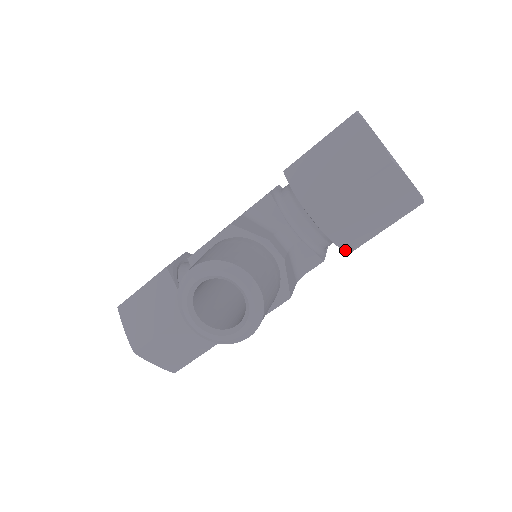
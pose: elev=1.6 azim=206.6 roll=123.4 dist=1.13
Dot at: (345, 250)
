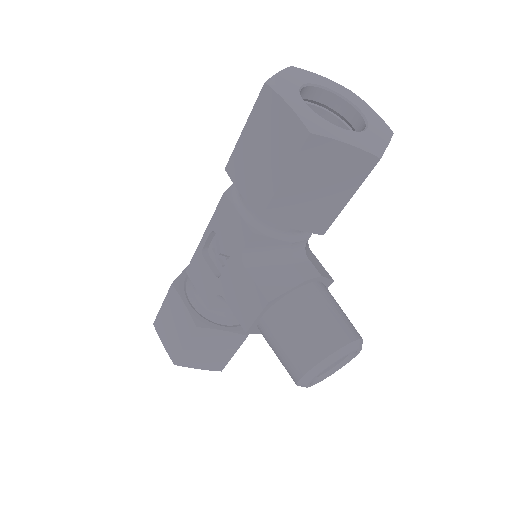
Dot at: occluded
